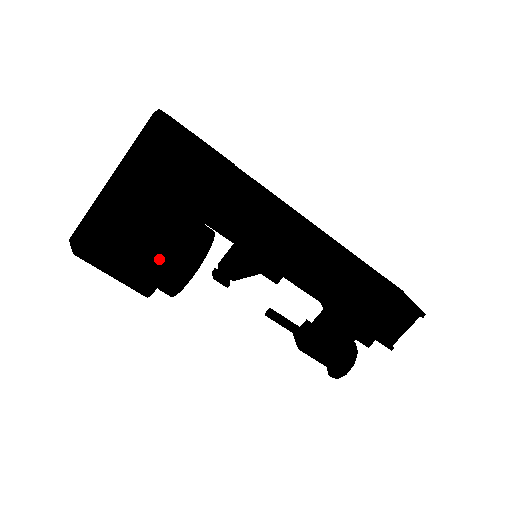
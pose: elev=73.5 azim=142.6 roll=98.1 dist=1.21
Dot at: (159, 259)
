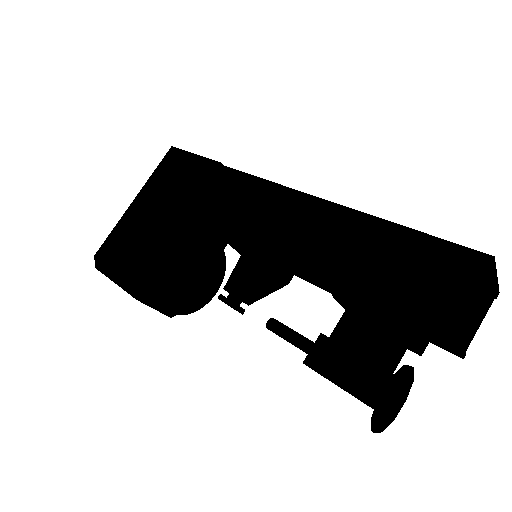
Dot at: (149, 249)
